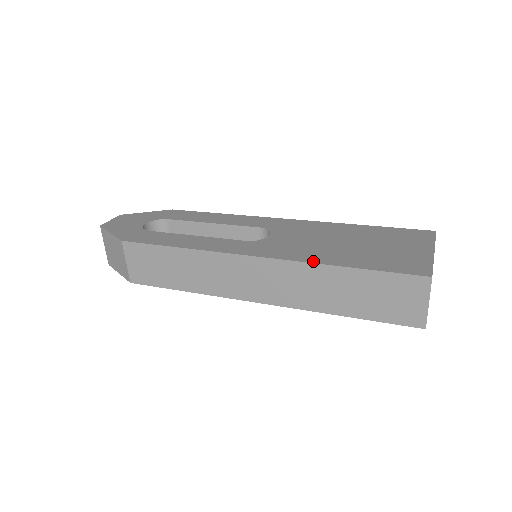
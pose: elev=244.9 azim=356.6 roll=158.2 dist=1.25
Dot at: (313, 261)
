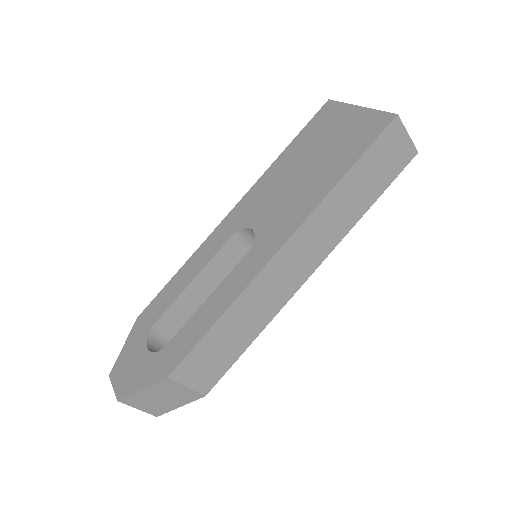
Dot at: (321, 198)
